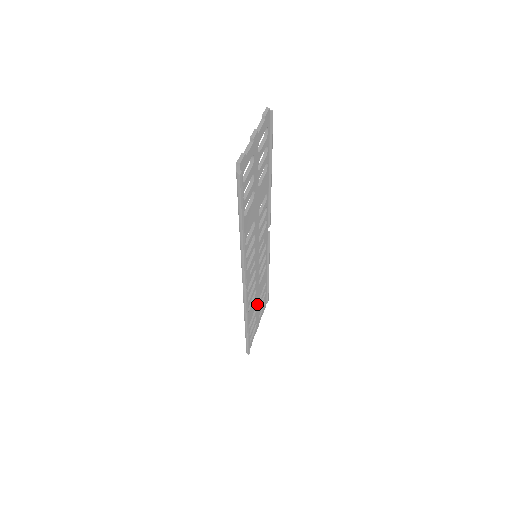
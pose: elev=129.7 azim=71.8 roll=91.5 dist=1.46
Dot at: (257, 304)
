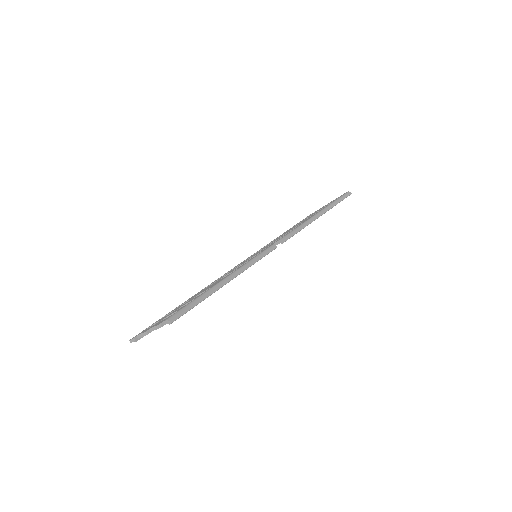
Dot at: occluded
